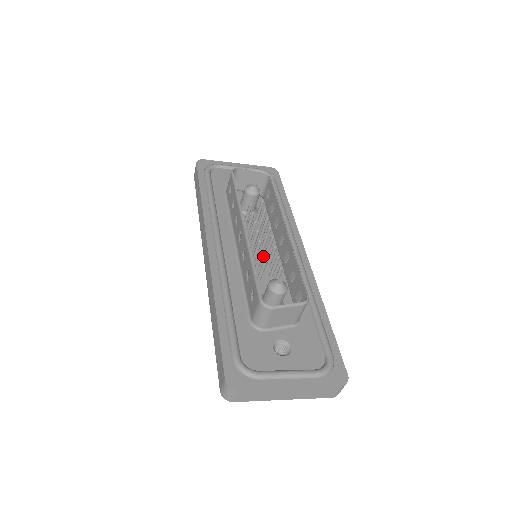
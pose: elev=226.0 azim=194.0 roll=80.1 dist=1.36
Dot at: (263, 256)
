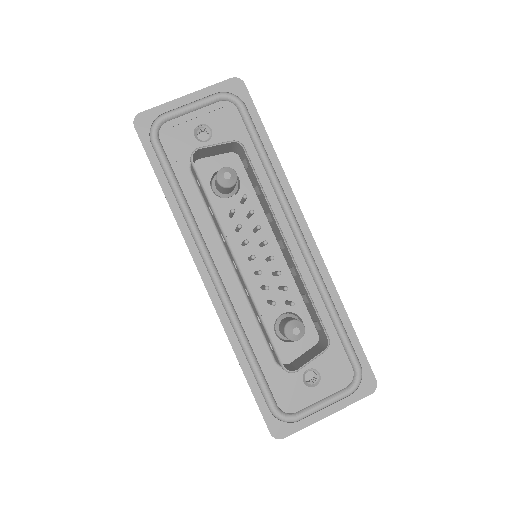
Dot at: (265, 261)
